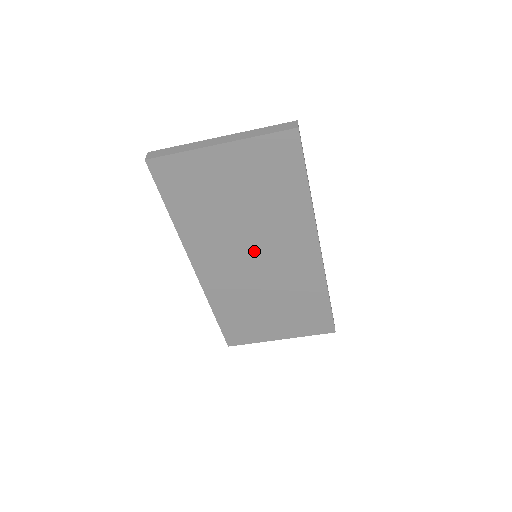
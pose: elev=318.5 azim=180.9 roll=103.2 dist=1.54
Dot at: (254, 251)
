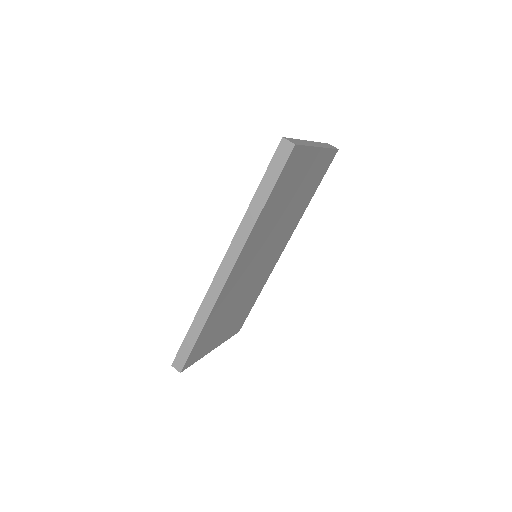
Dot at: (266, 250)
